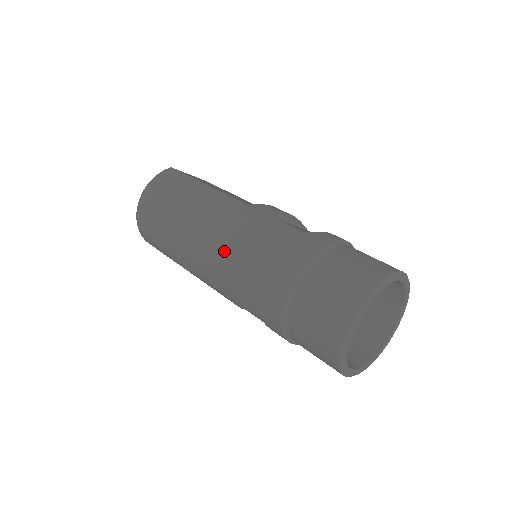
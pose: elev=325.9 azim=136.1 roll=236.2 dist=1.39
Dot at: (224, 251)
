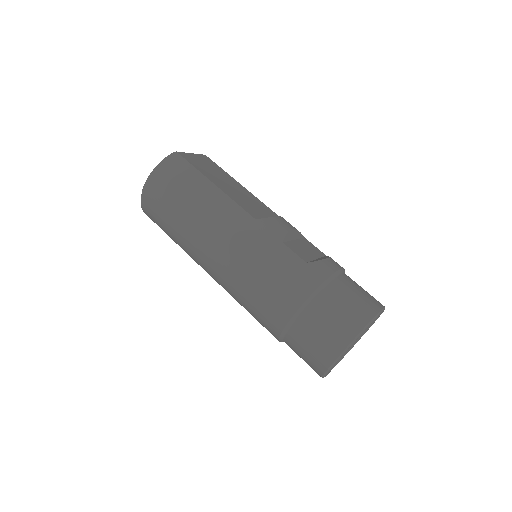
Dot at: (233, 266)
